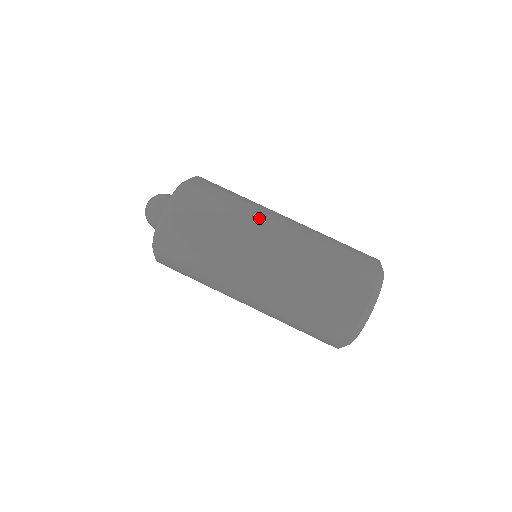
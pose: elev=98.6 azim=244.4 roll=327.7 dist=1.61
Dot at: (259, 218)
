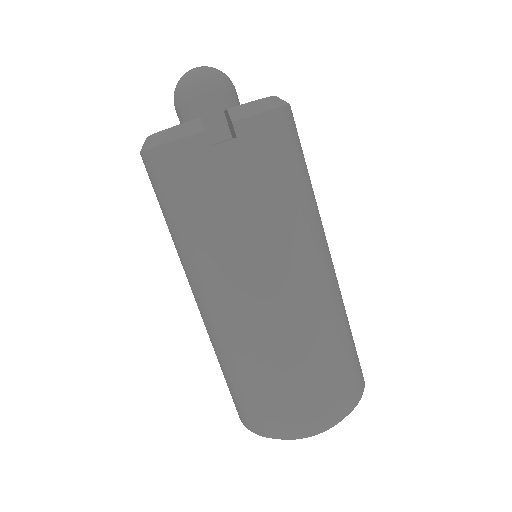
Dot at: (230, 270)
